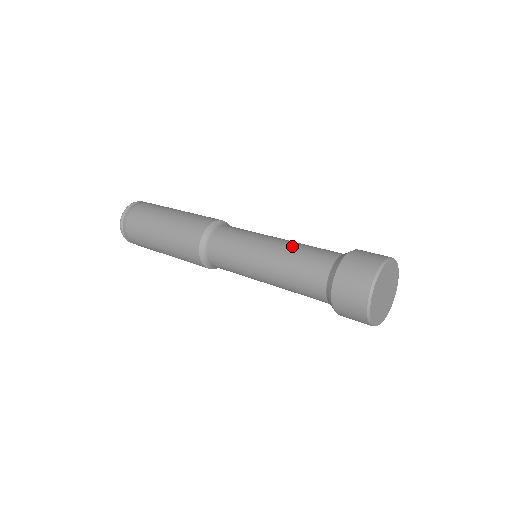
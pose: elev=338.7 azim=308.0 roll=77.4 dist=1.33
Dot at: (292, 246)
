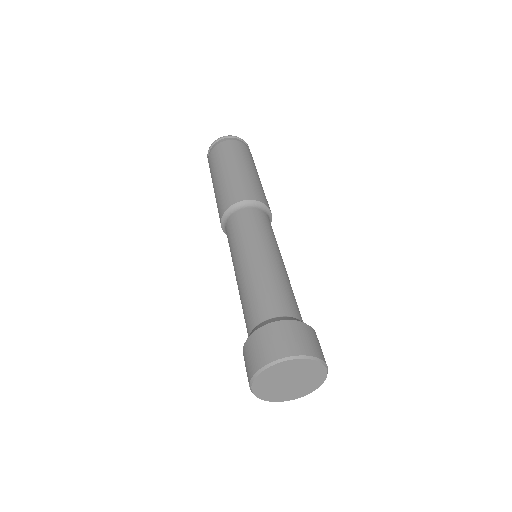
Dot at: (240, 290)
